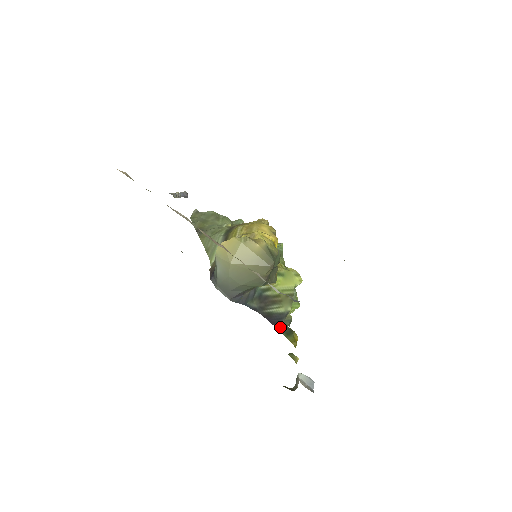
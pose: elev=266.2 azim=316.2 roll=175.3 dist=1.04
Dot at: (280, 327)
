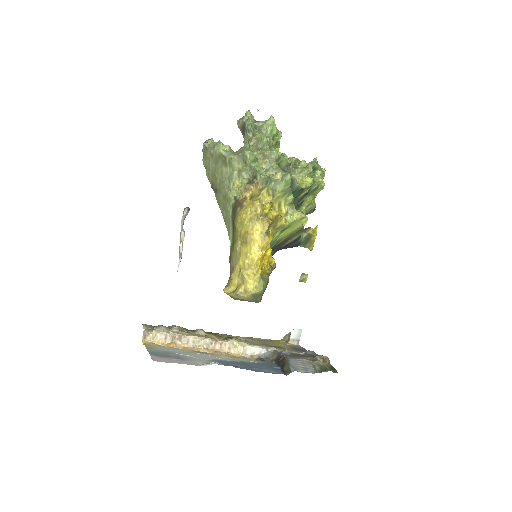
Dot at: (297, 244)
